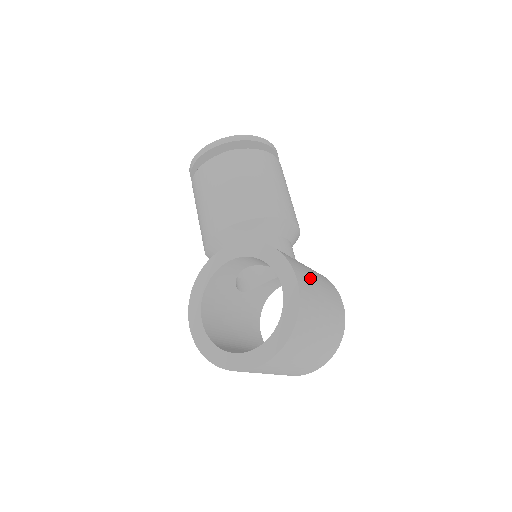
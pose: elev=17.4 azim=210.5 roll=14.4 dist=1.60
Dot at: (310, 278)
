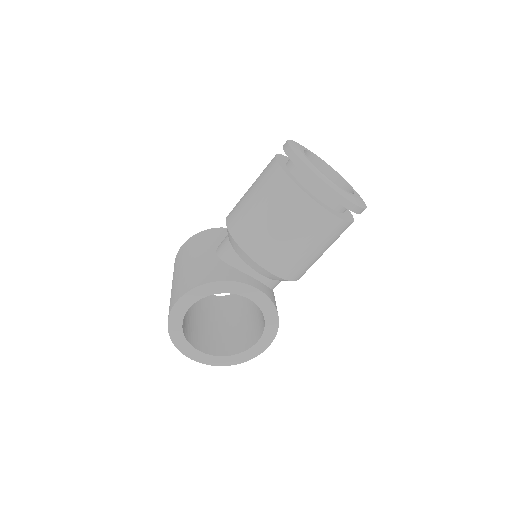
Dot at: occluded
